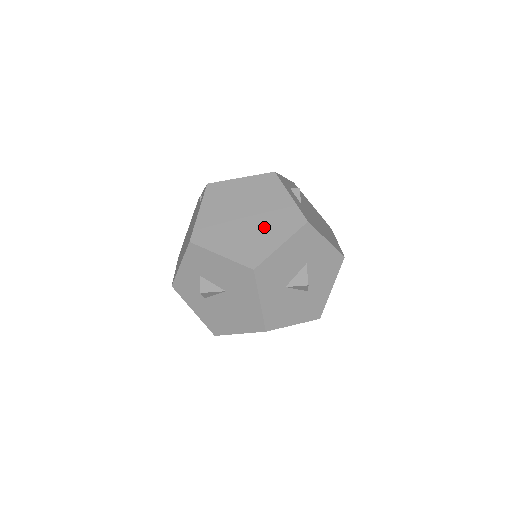
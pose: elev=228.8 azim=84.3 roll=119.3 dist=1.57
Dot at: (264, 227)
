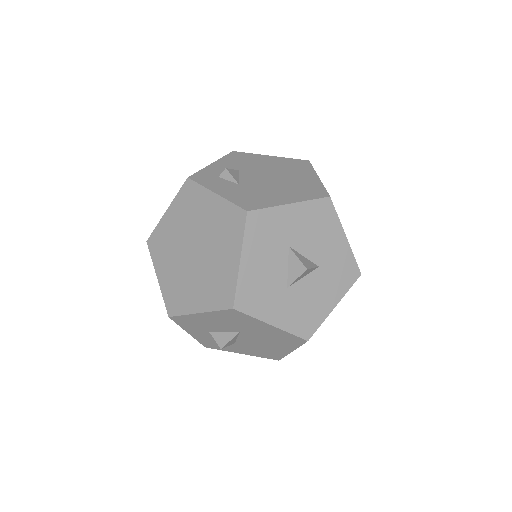
Dot at: (214, 251)
